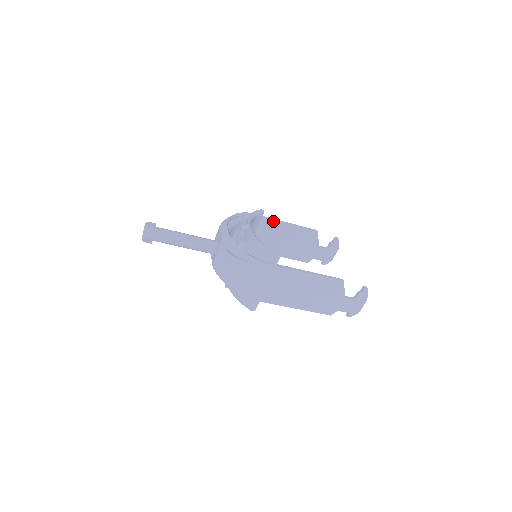
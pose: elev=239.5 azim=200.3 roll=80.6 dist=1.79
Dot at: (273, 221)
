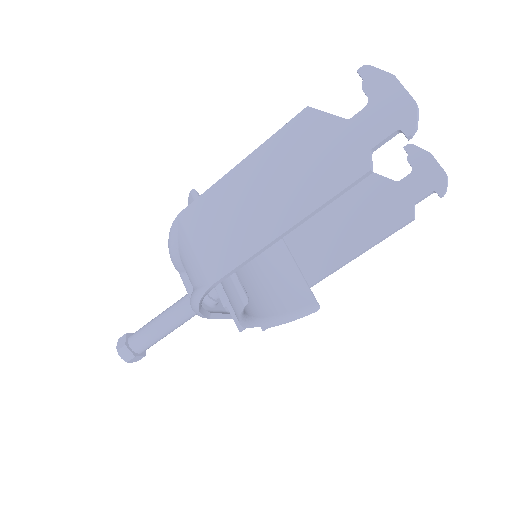
Dot at: occluded
